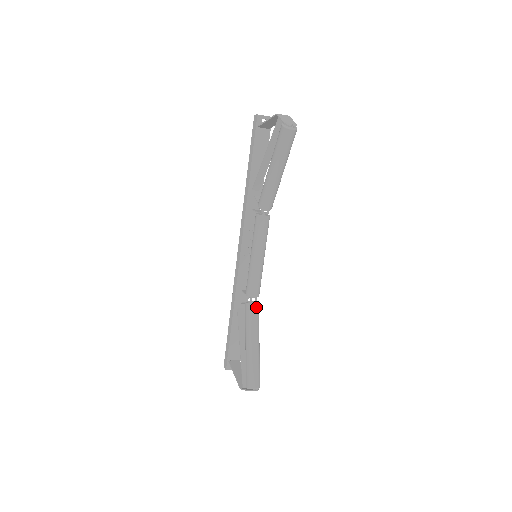
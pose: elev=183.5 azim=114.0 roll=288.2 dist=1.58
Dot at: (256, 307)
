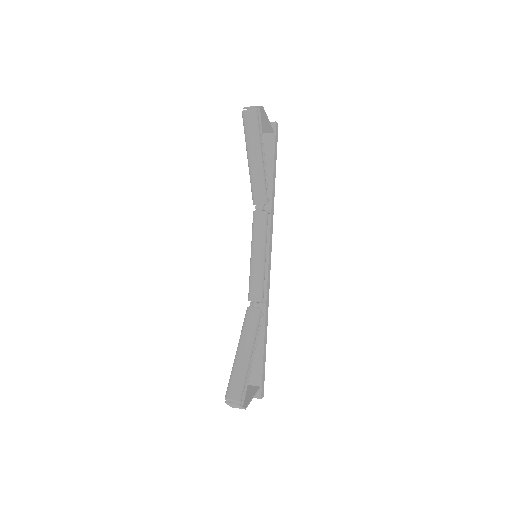
Dot at: (253, 311)
